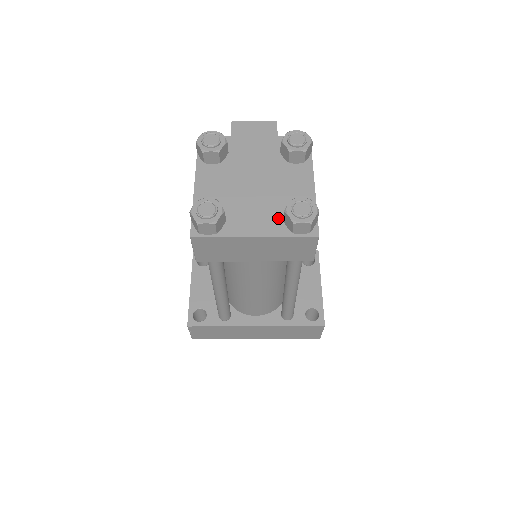
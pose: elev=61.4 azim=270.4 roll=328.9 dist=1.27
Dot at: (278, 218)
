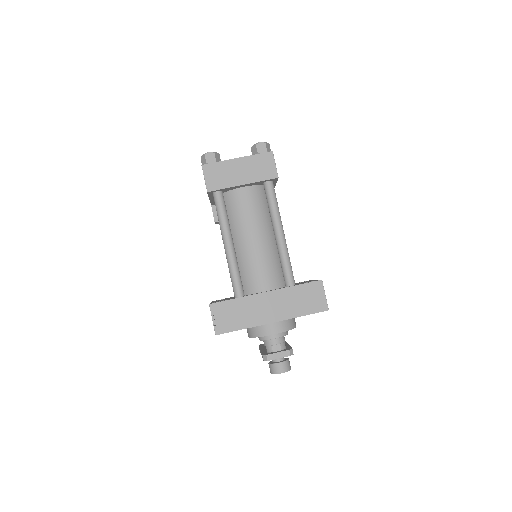
Dot at: occluded
